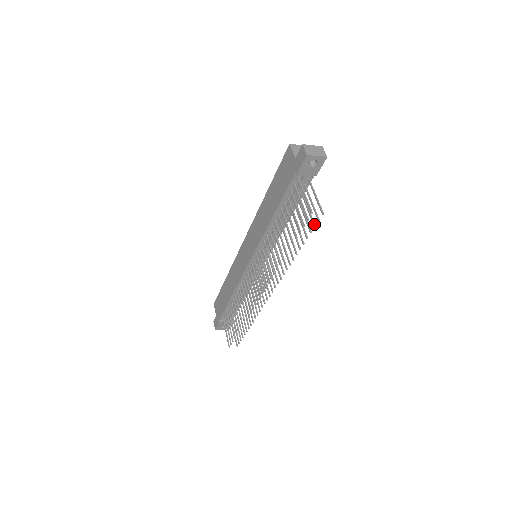
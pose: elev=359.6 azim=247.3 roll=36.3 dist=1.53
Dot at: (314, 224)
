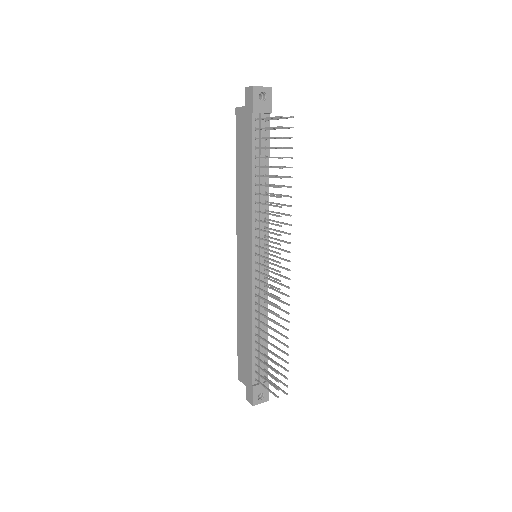
Dot at: (291, 137)
